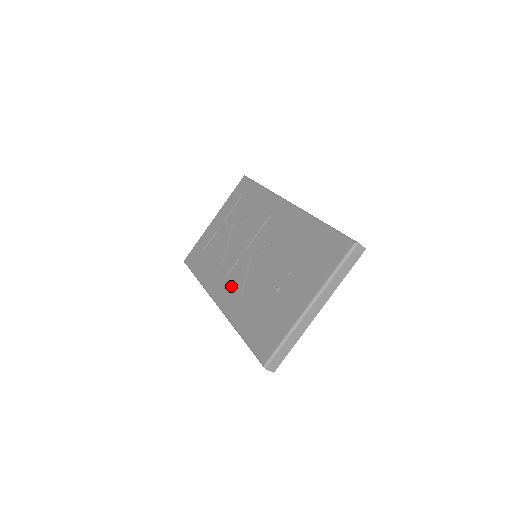
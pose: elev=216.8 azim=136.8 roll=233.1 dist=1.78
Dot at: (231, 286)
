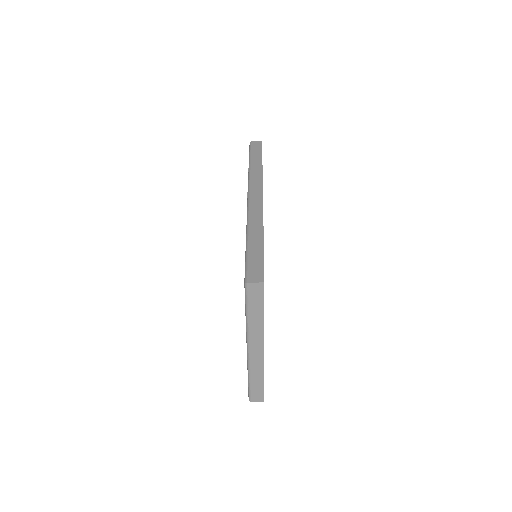
Dot at: occluded
